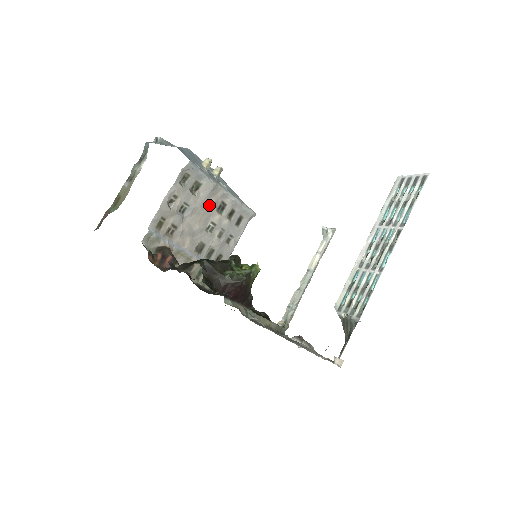
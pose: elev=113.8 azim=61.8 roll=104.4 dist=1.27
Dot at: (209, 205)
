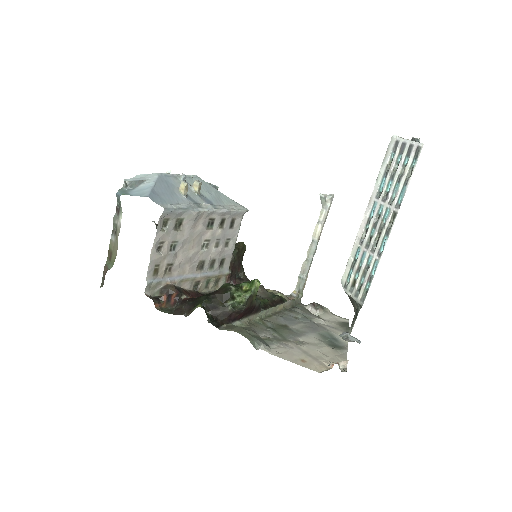
Dot at: (197, 229)
